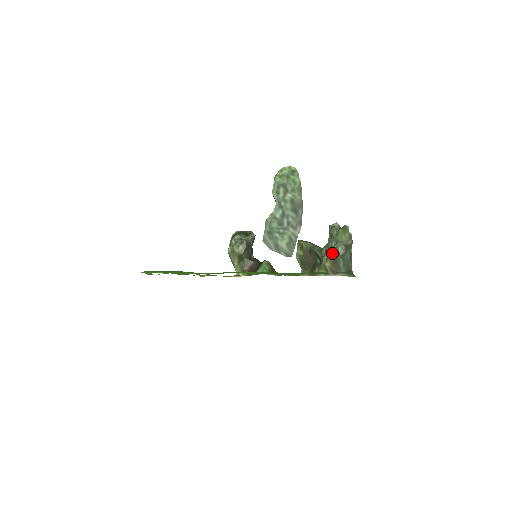
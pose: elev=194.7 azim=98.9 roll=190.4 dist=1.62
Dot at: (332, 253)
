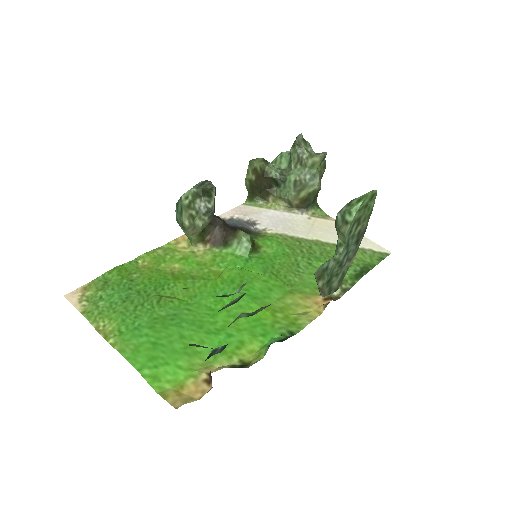
Dot at: (306, 191)
